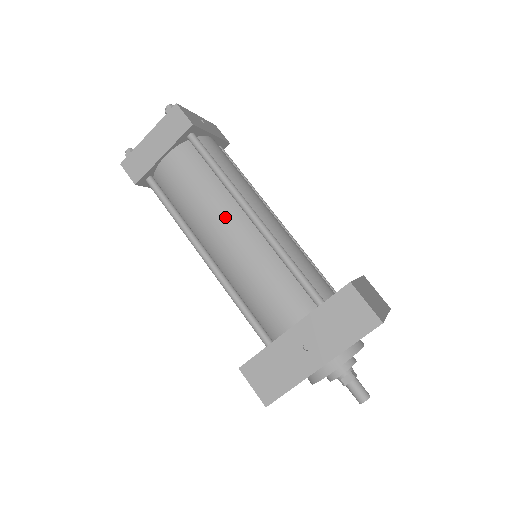
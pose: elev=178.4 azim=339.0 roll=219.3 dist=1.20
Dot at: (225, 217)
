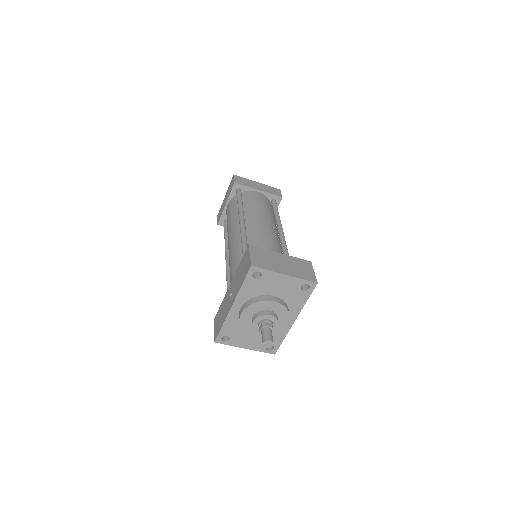
Dot at: (233, 228)
